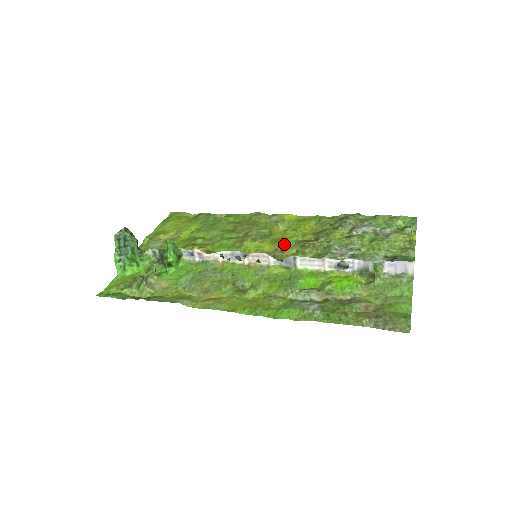
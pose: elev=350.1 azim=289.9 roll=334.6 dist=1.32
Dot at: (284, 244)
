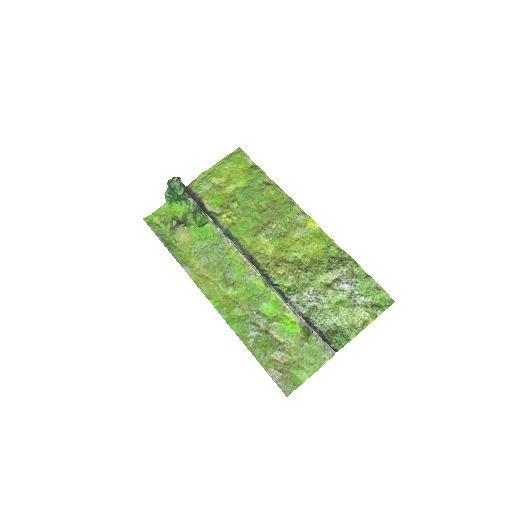
Dot at: (283, 256)
